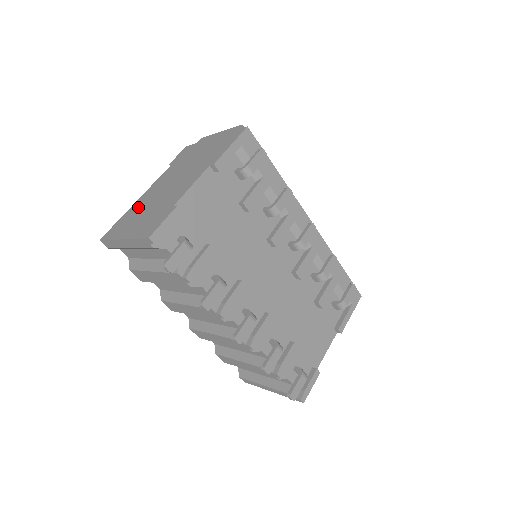
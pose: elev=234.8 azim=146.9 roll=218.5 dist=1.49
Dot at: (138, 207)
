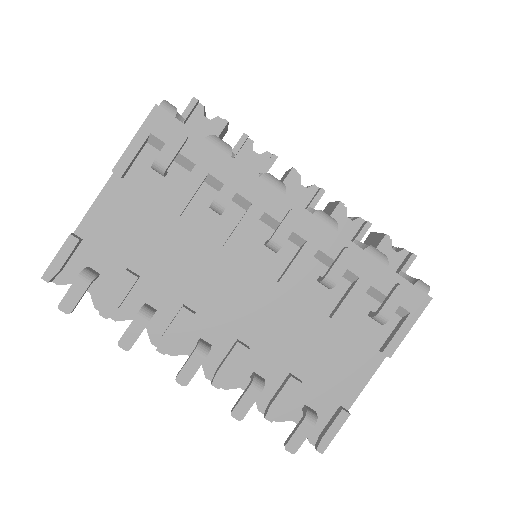
Dot at: occluded
